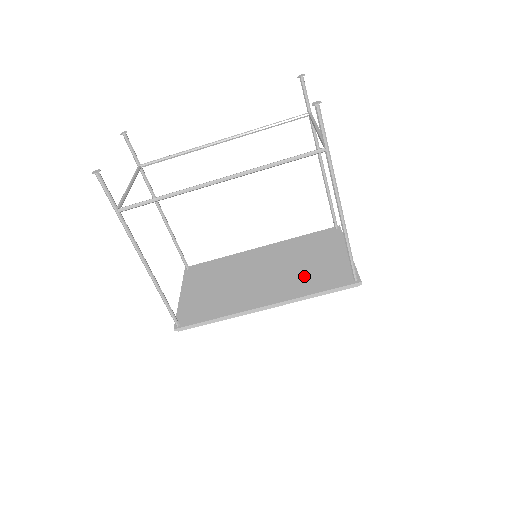
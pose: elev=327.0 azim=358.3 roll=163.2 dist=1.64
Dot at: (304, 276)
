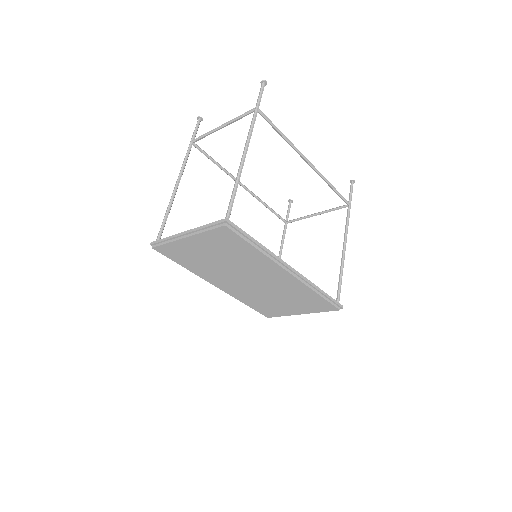
Dot at: occluded
